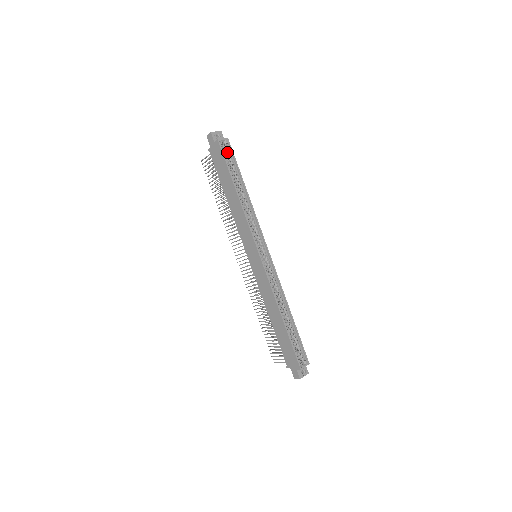
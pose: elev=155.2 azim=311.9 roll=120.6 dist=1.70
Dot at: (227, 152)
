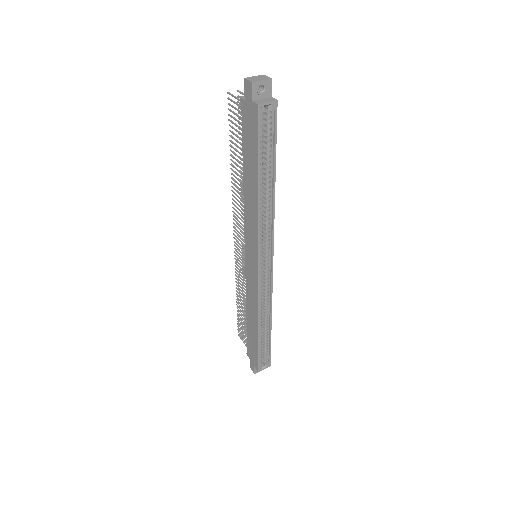
Dot at: (267, 123)
